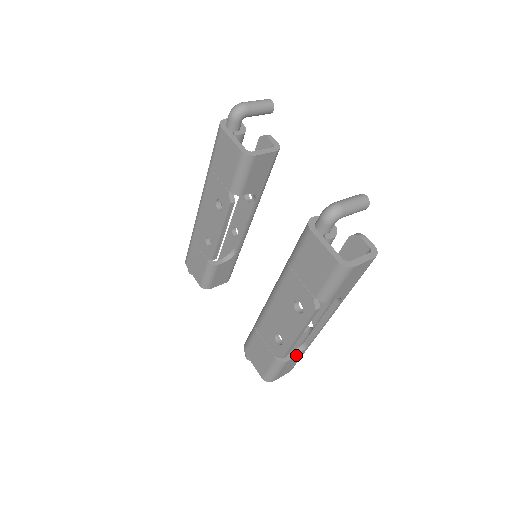
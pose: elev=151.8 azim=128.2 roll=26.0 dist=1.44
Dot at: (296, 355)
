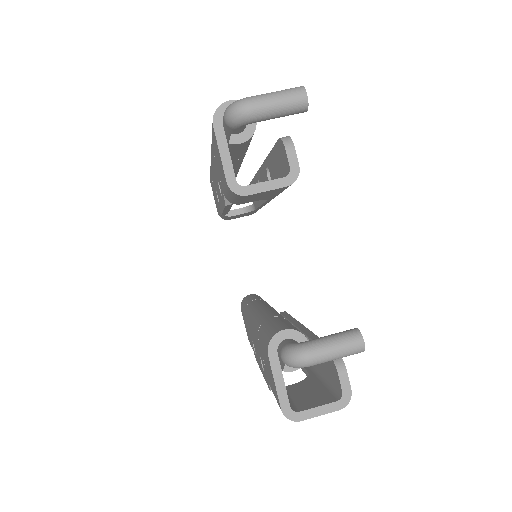
Dot at: occluded
